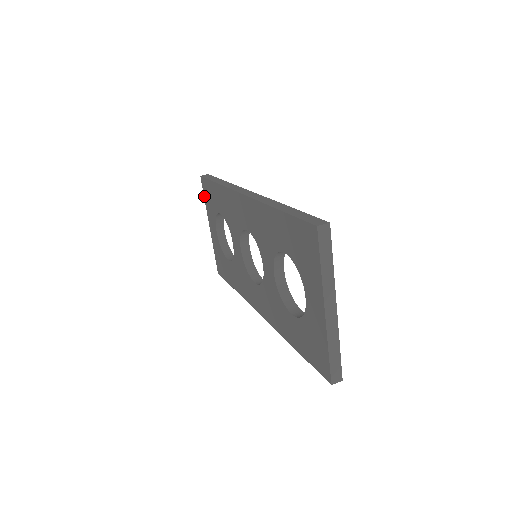
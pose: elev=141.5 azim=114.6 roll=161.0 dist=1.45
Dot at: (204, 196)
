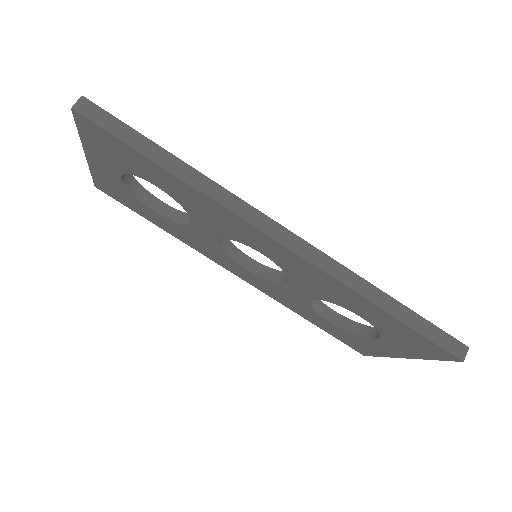
Dot at: (80, 131)
